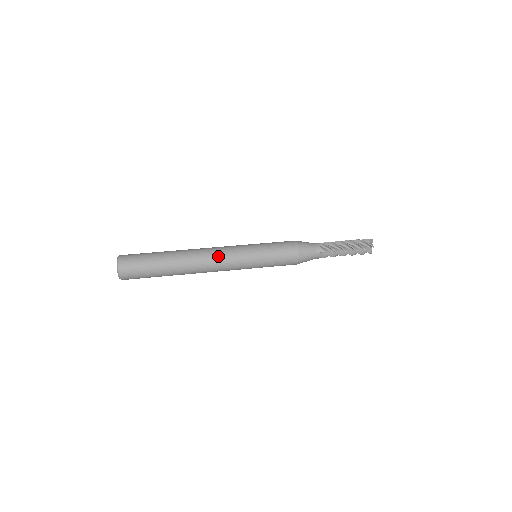
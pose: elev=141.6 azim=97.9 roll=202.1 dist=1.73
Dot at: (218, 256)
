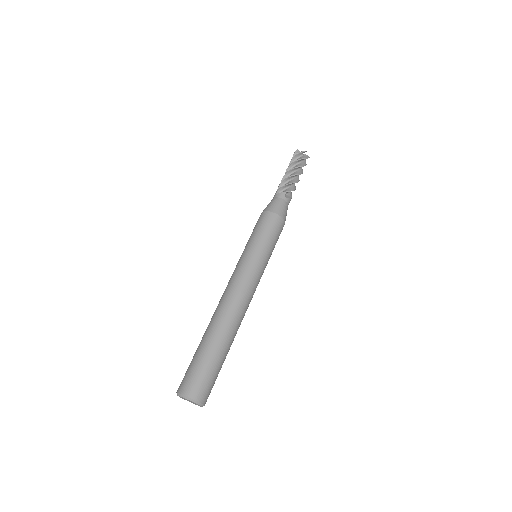
Dot at: (250, 296)
